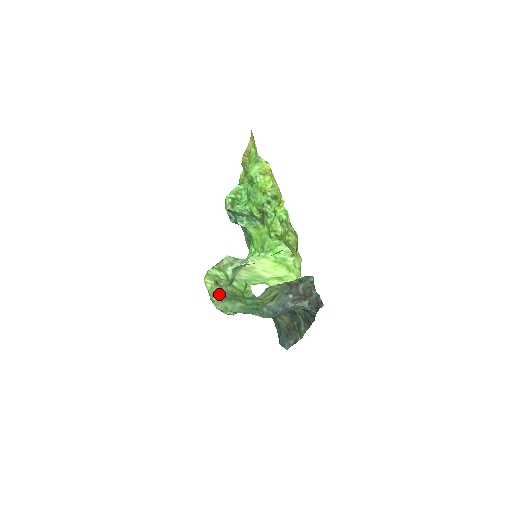
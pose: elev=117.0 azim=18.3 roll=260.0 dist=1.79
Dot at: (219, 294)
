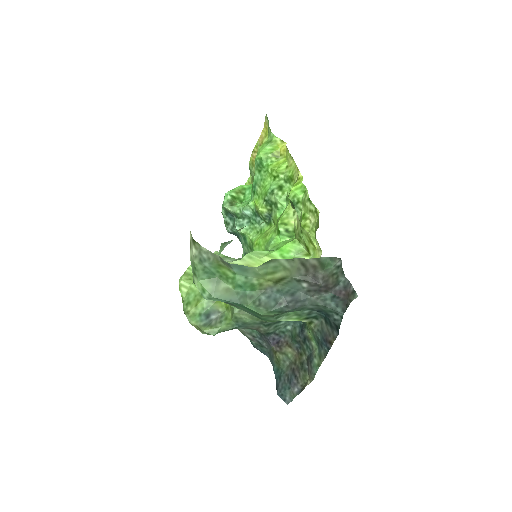
Dot at: (195, 262)
